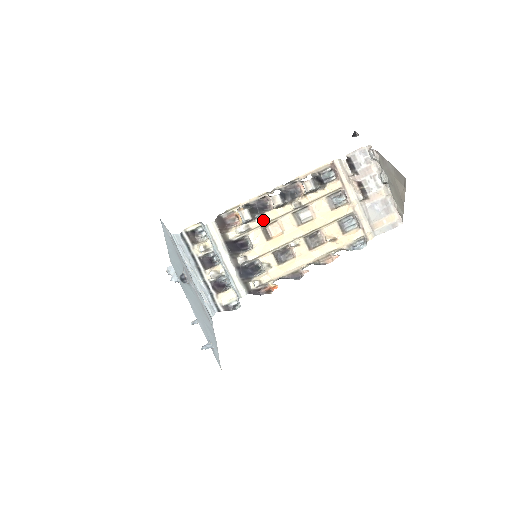
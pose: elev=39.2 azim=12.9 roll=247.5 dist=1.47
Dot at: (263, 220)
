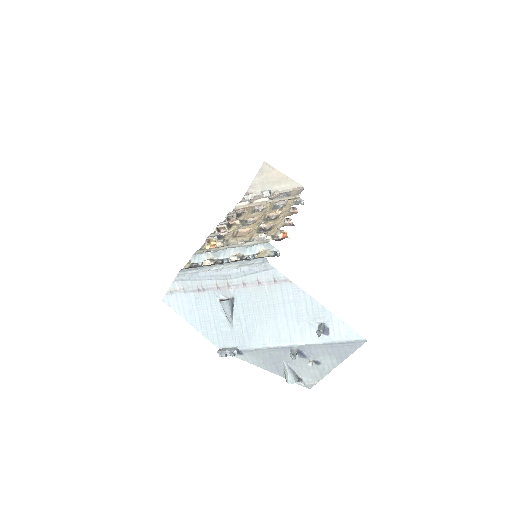
Dot at: (229, 234)
